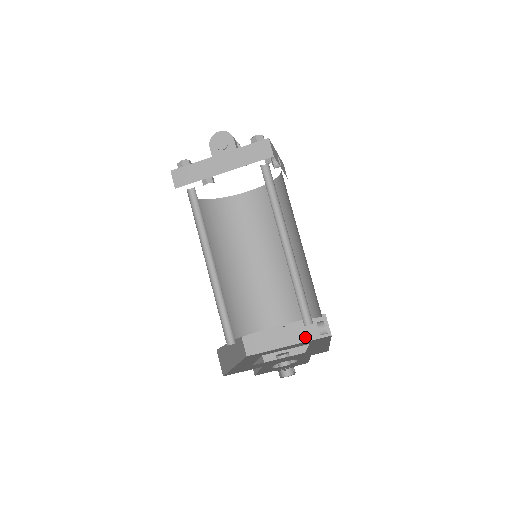
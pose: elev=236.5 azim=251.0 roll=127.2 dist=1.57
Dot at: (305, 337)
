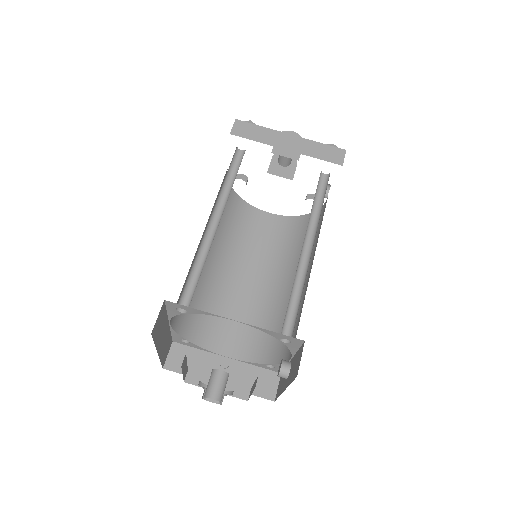
Dot at: (244, 386)
